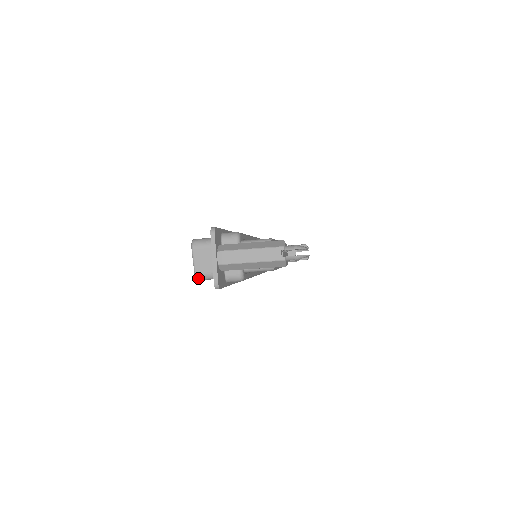
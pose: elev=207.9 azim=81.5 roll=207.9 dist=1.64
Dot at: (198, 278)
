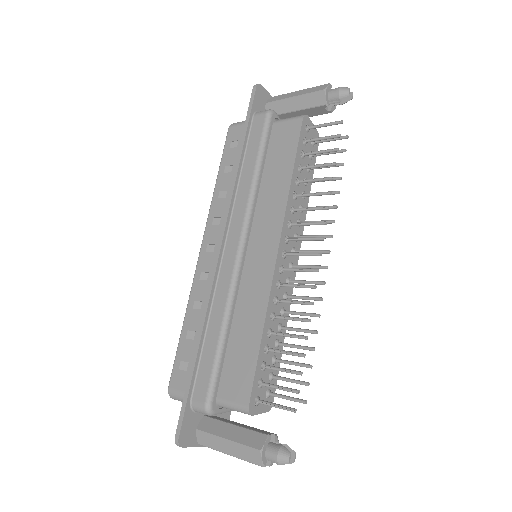
Dot at: occluded
